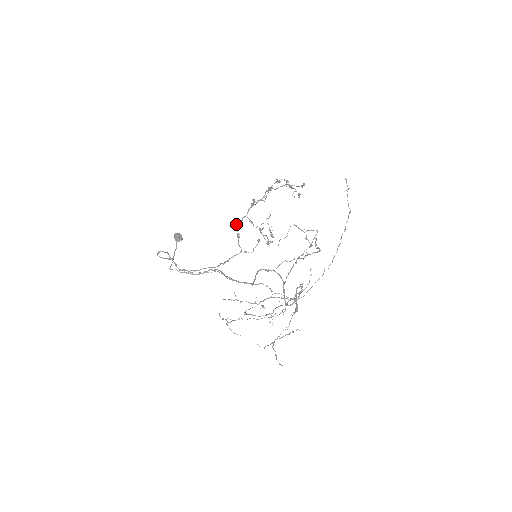
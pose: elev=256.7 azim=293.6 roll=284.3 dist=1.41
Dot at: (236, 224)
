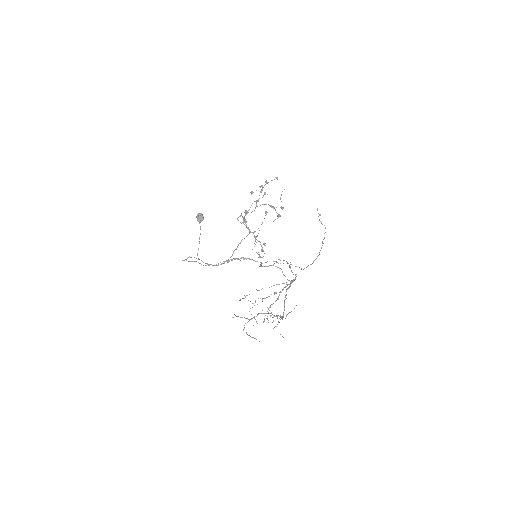
Dot at: (240, 216)
